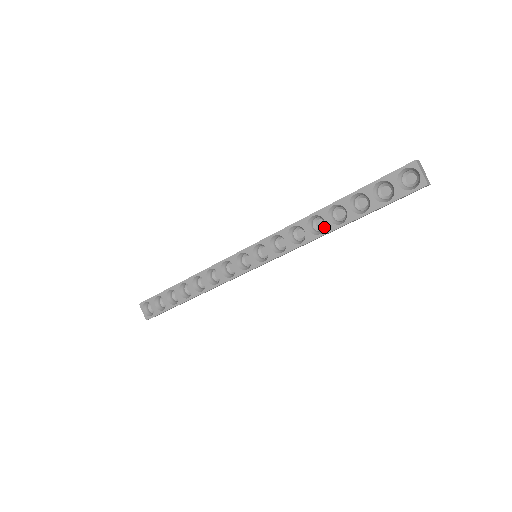
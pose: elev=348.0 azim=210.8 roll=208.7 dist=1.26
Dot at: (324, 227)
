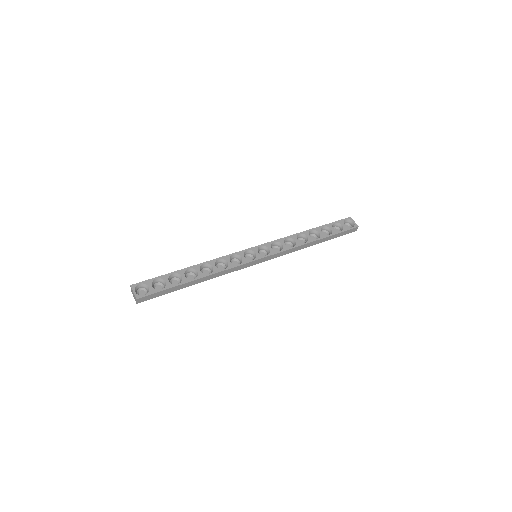
Dot at: occluded
